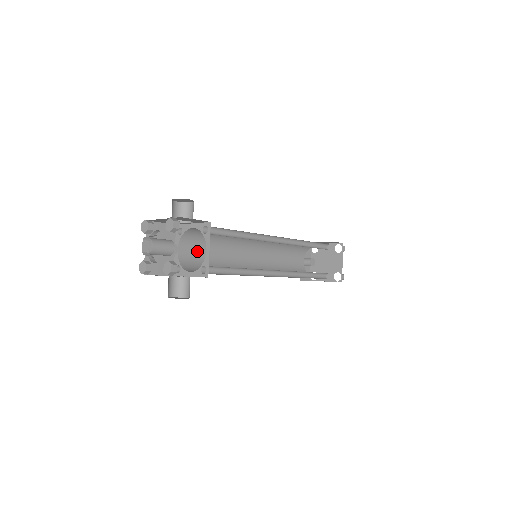
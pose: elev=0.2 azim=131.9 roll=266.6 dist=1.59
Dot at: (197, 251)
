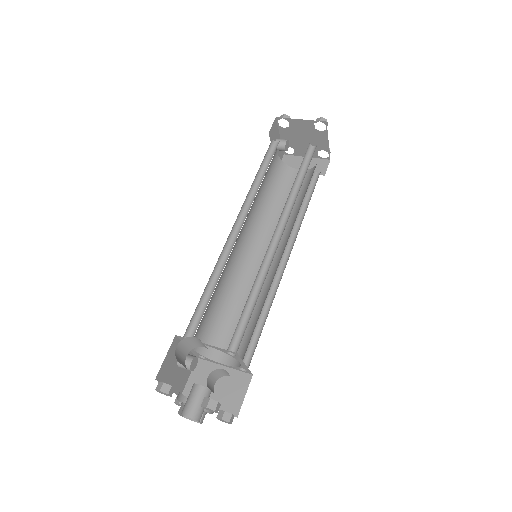
Dot at: (204, 319)
